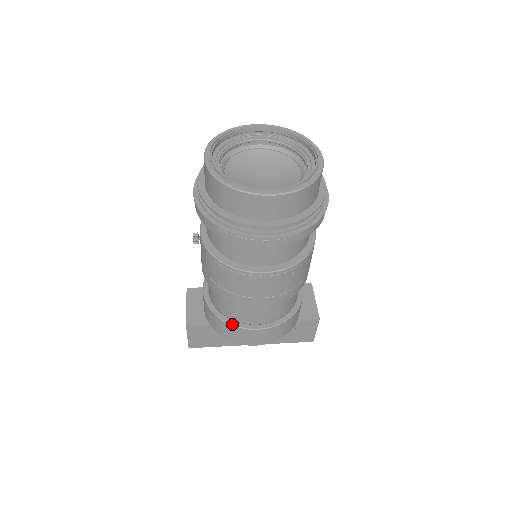
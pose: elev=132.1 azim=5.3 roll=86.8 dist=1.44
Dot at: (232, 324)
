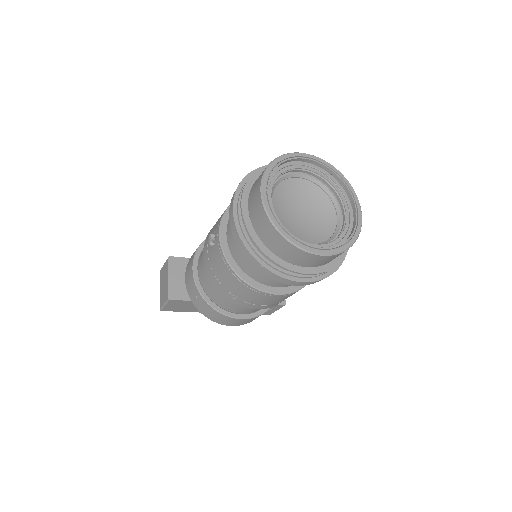
Dot at: (219, 311)
